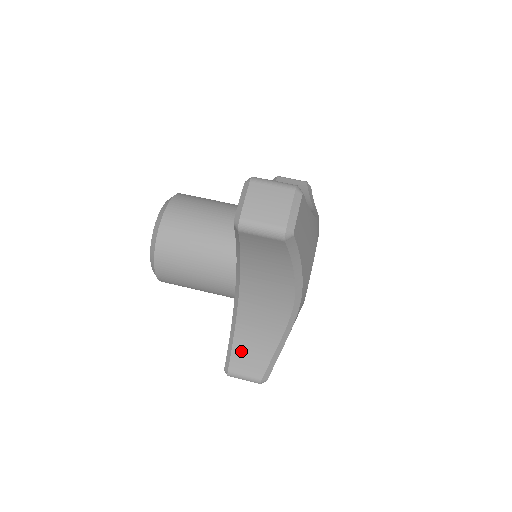
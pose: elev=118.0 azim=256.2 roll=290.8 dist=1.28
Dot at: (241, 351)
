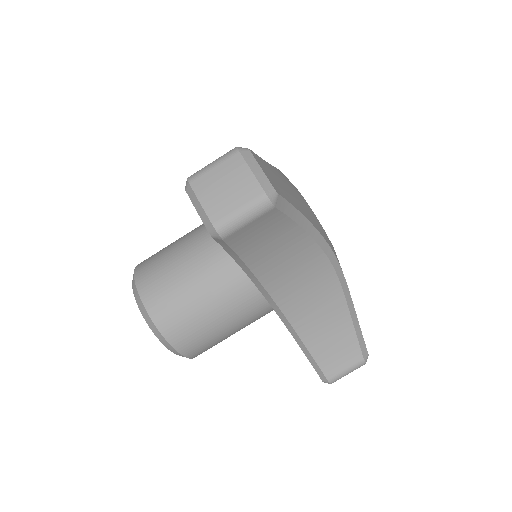
Dot at: (322, 351)
